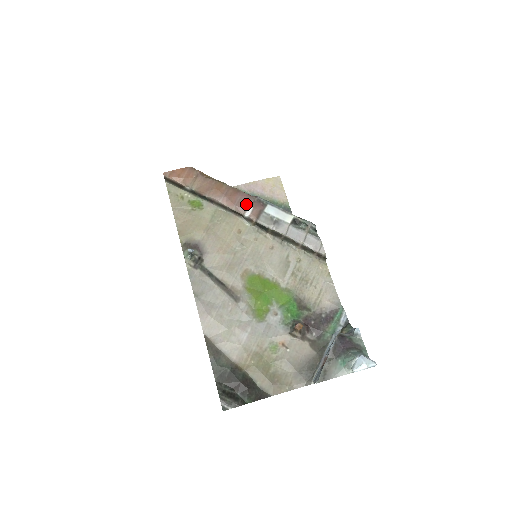
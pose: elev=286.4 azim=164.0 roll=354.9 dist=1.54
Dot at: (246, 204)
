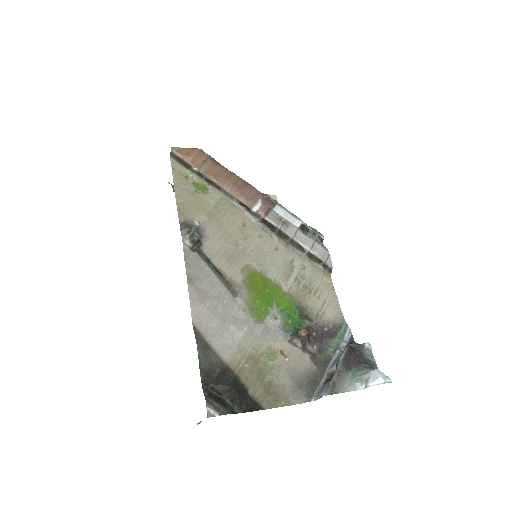
Dot at: (255, 198)
